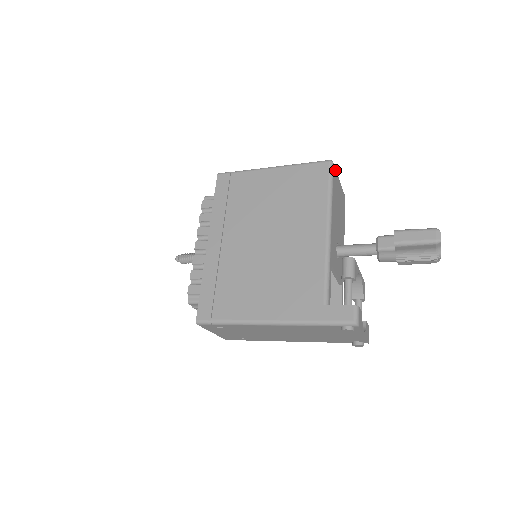
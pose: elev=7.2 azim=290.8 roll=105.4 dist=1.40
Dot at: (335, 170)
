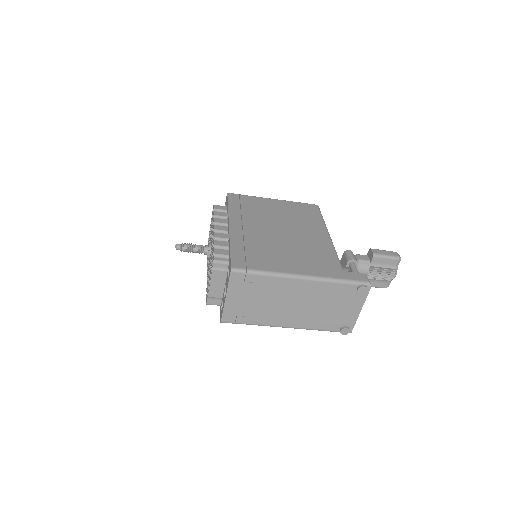
Dot at: occluded
